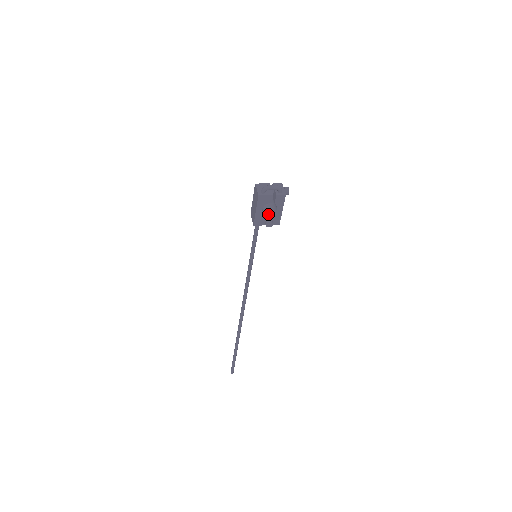
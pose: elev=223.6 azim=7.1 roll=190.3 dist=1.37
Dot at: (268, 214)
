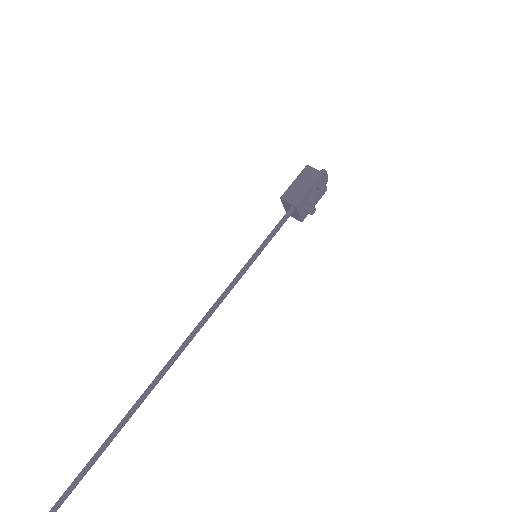
Dot at: (309, 202)
